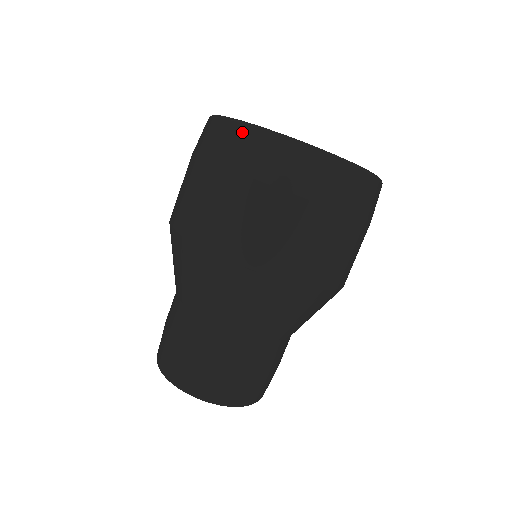
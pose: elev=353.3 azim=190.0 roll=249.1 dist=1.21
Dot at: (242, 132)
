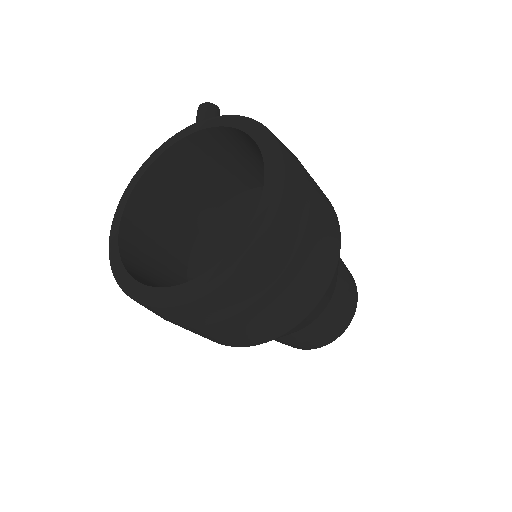
Dot at: occluded
